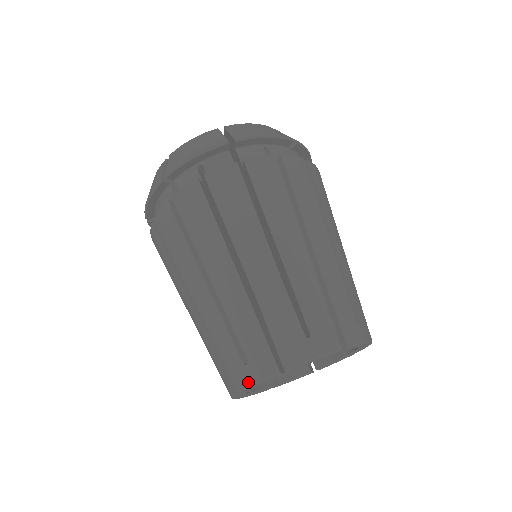
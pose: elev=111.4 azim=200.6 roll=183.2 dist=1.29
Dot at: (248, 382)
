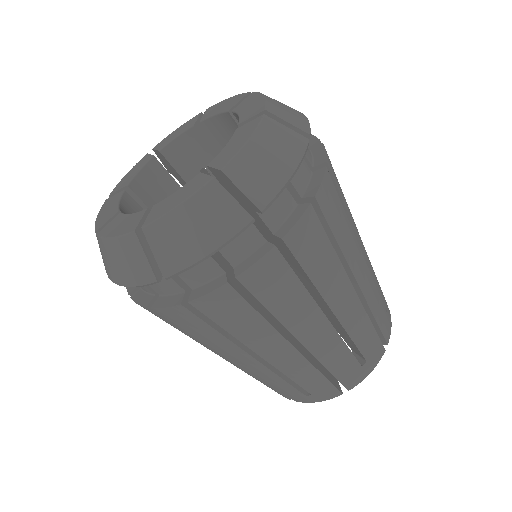
Dot at: (309, 402)
